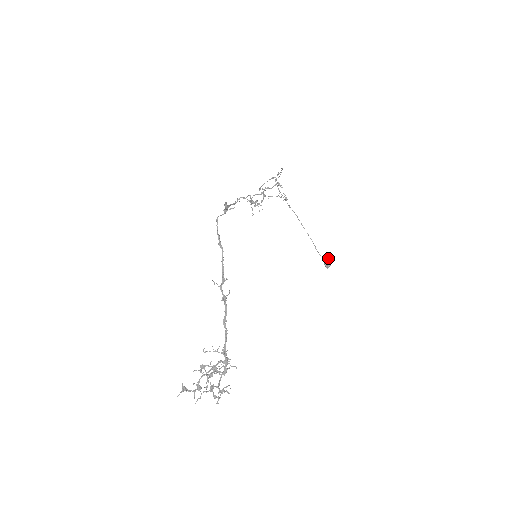
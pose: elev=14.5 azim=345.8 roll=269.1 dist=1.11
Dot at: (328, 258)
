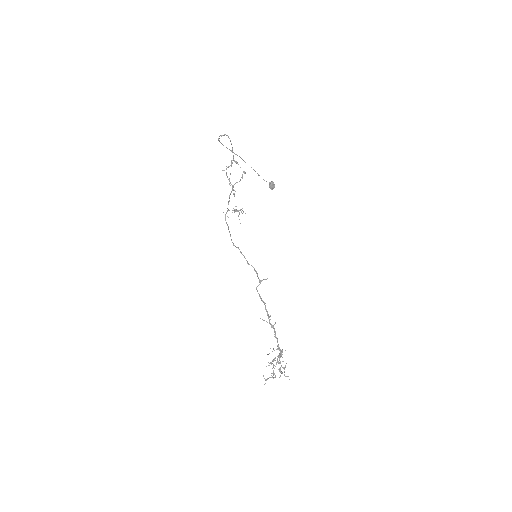
Dot at: (272, 183)
